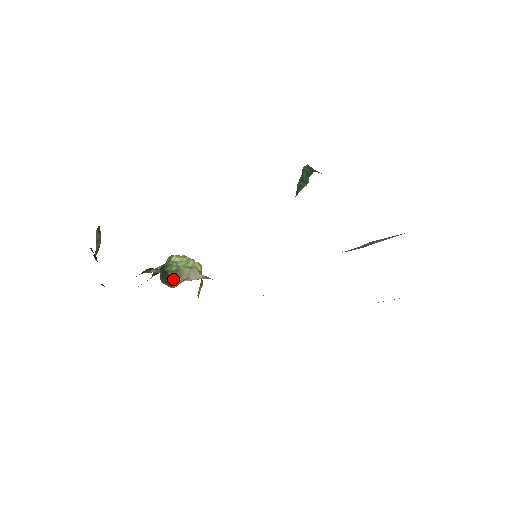
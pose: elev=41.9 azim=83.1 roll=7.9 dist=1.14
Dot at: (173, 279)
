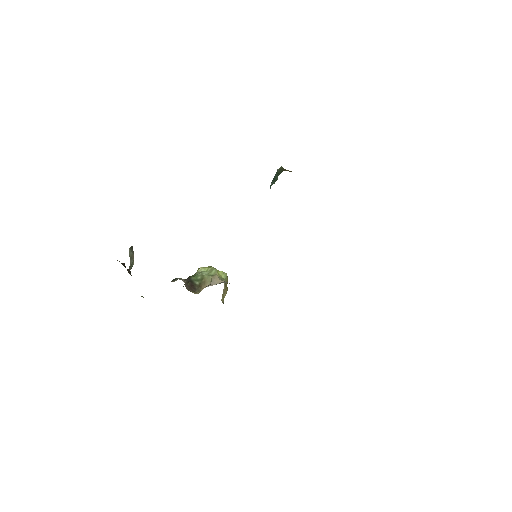
Dot at: (198, 286)
